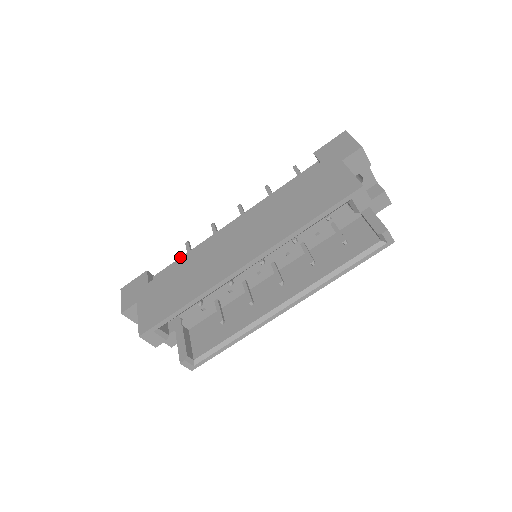
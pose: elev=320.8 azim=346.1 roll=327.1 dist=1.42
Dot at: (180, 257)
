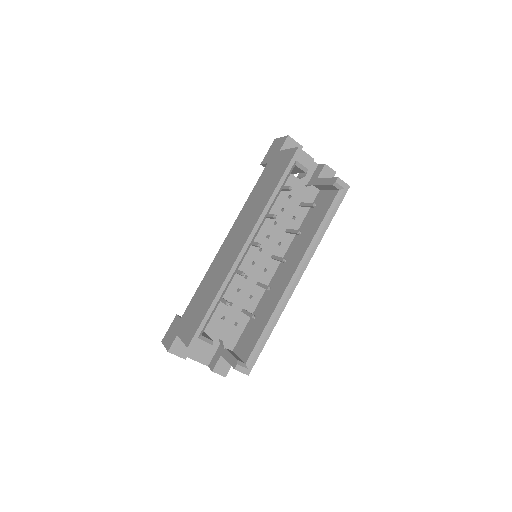
Dot at: occluded
